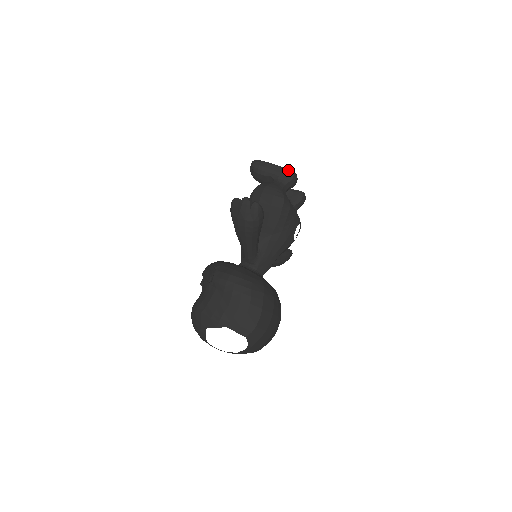
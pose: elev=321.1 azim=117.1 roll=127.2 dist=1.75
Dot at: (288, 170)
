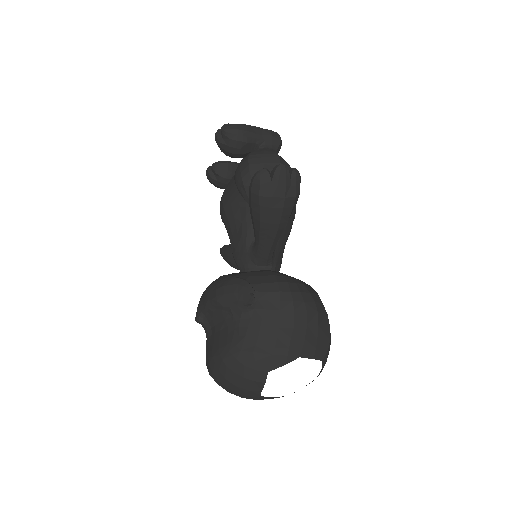
Dot at: (272, 132)
